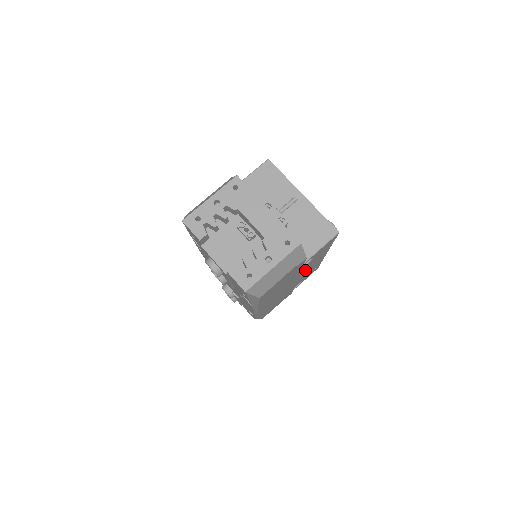
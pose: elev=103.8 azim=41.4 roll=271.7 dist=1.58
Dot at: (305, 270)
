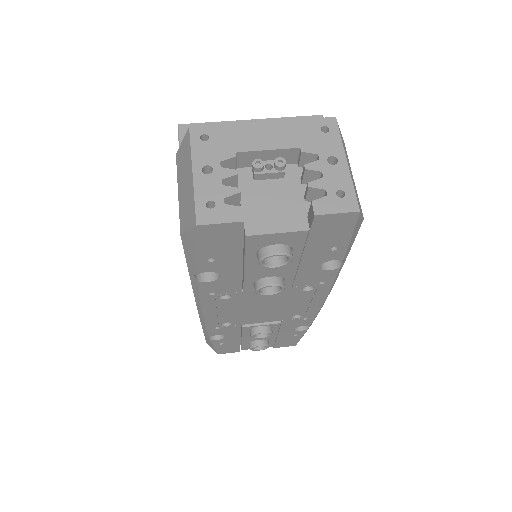
Dot at: occluded
